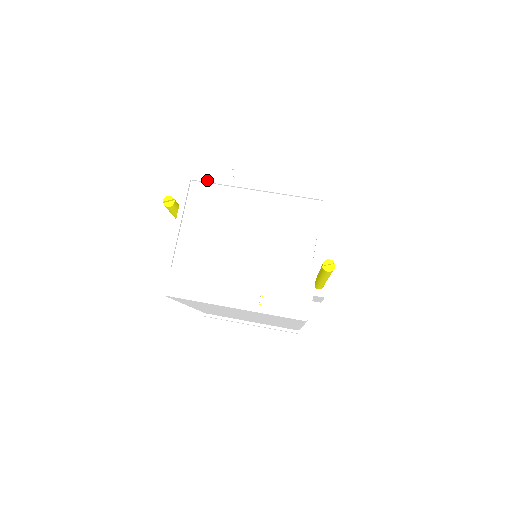
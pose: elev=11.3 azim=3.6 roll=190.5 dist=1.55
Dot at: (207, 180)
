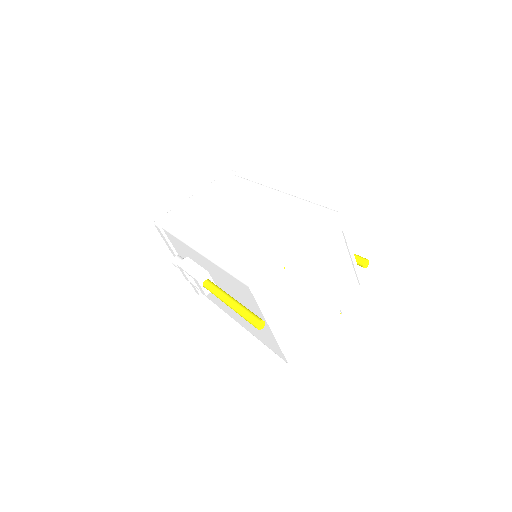
Dot at: (270, 288)
